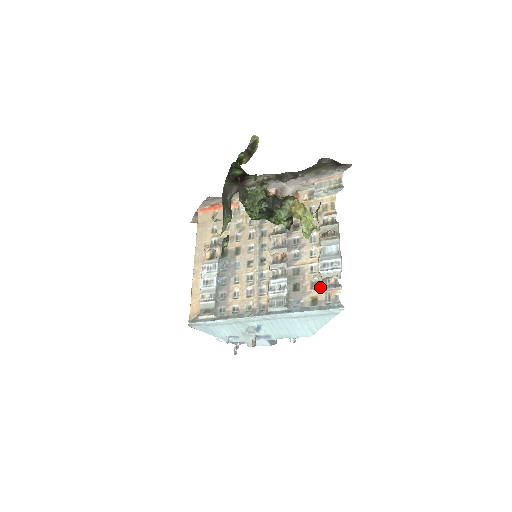
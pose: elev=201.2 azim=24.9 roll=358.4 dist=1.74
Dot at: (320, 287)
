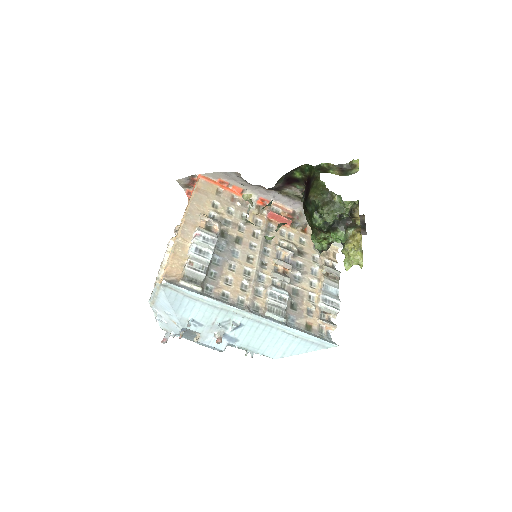
Dot at: (317, 317)
